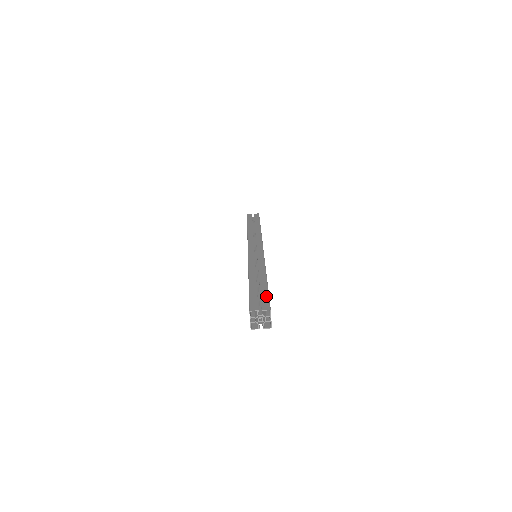
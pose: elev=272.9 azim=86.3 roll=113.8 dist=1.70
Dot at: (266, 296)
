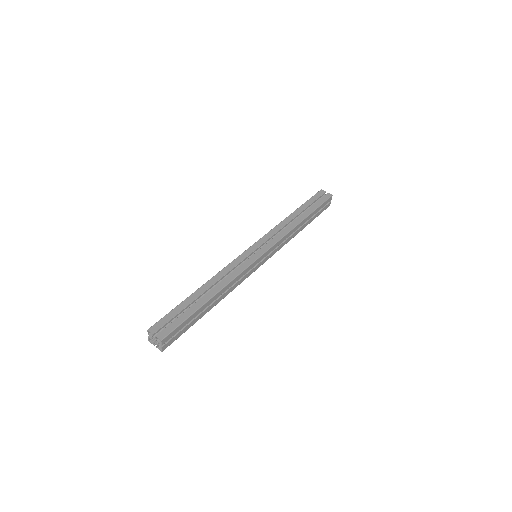
Dot at: (179, 322)
